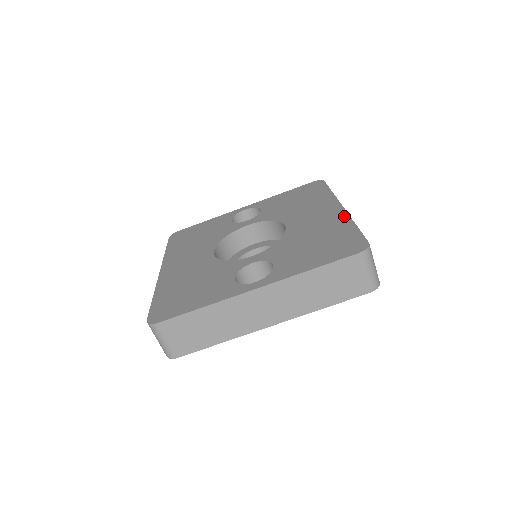
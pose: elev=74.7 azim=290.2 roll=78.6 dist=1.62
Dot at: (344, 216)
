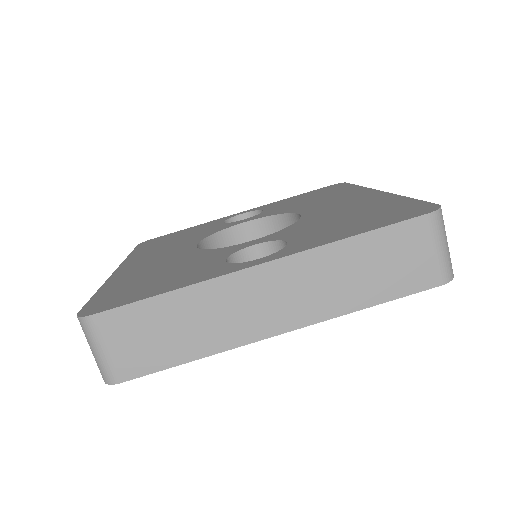
Dot at: (386, 195)
